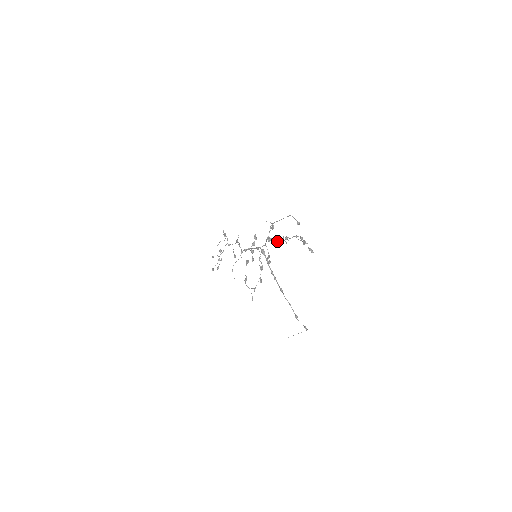
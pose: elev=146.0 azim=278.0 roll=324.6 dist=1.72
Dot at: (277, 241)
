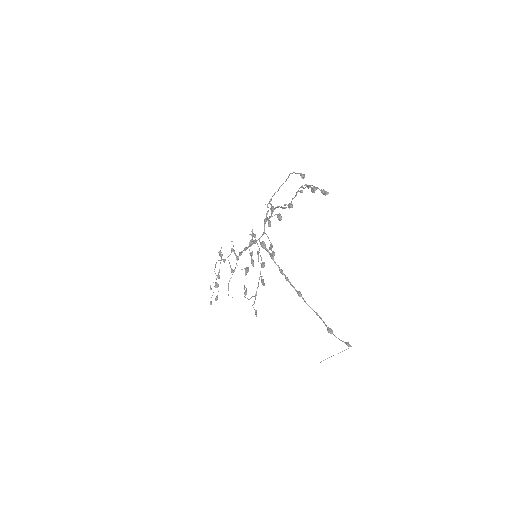
Dot at: (277, 216)
